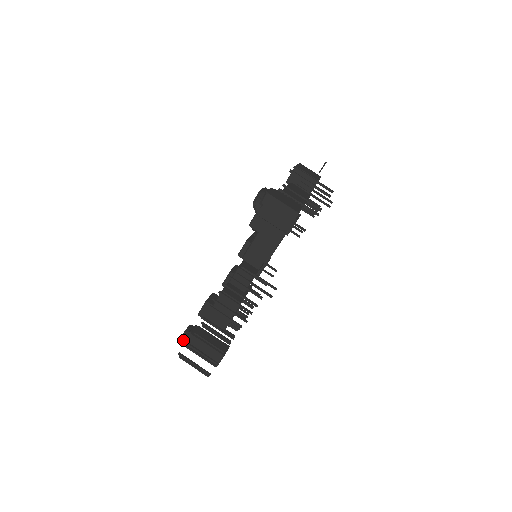
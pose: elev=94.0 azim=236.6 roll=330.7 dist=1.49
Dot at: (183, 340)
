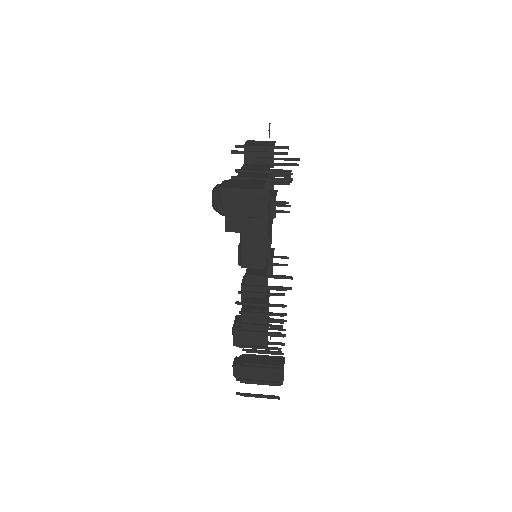
Dot at: (236, 376)
